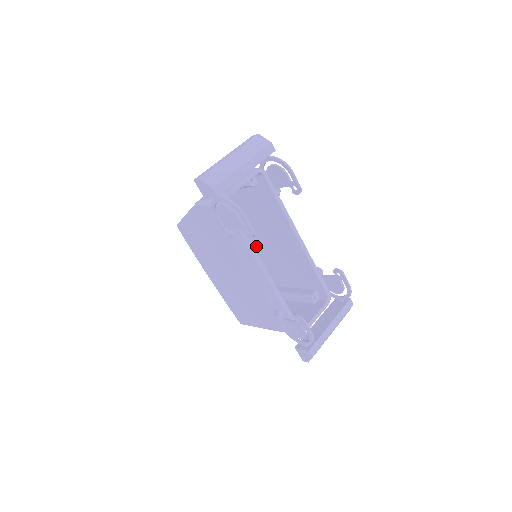
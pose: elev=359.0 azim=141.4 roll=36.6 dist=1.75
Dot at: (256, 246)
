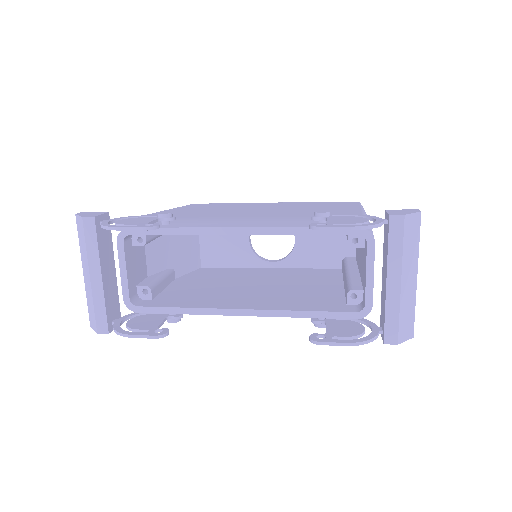
Dot at: occluded
